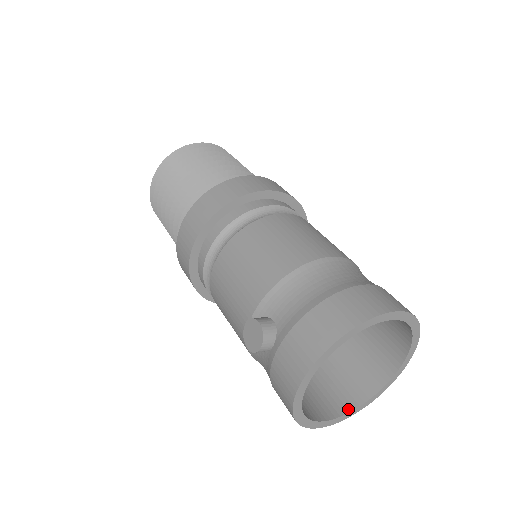
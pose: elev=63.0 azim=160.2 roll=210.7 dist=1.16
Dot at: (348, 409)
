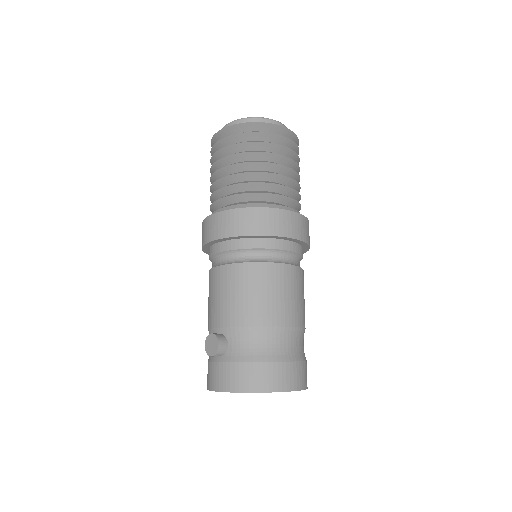
Dot at: occluded
